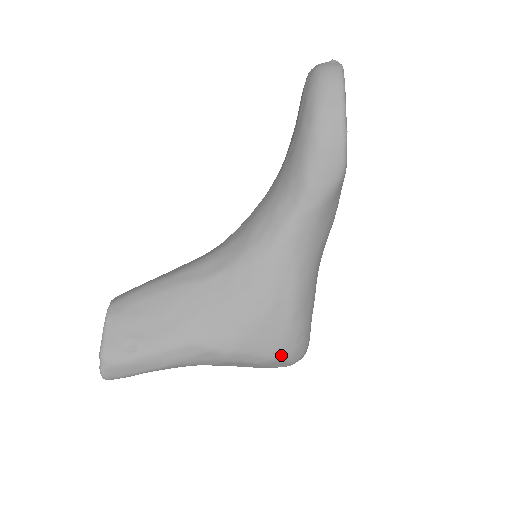
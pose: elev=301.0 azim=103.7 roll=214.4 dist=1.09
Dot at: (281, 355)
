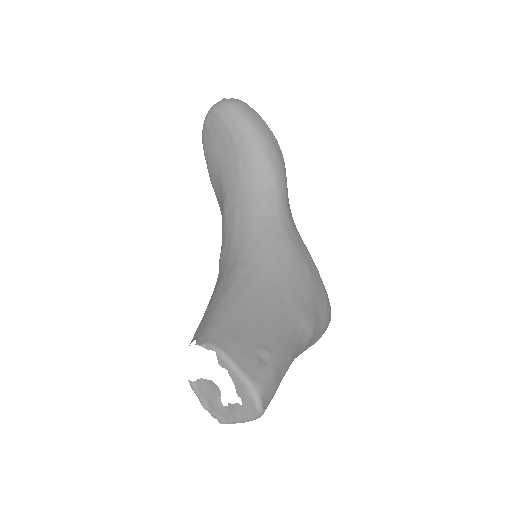
Dot at: (329, 311)
